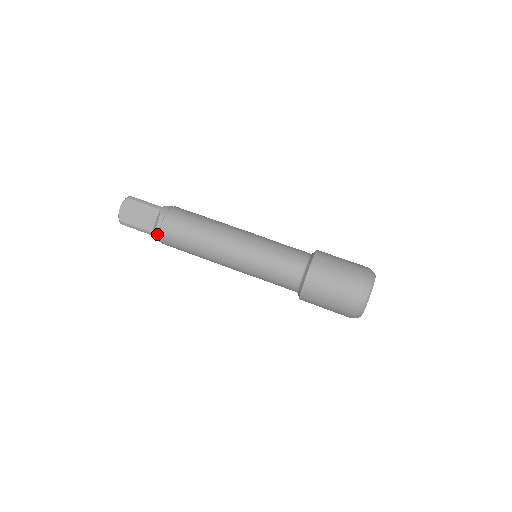
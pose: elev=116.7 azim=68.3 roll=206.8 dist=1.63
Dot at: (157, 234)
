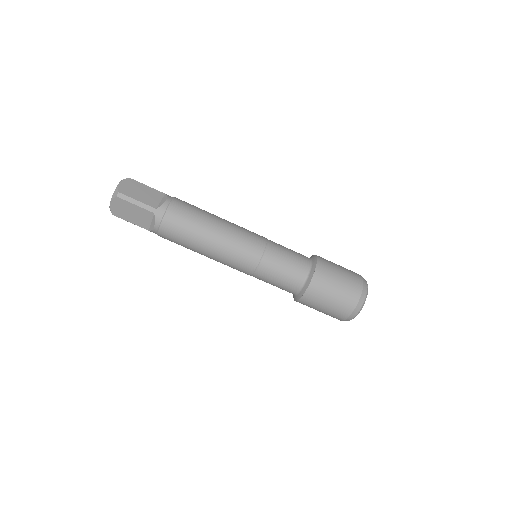
Dot at: occluded
